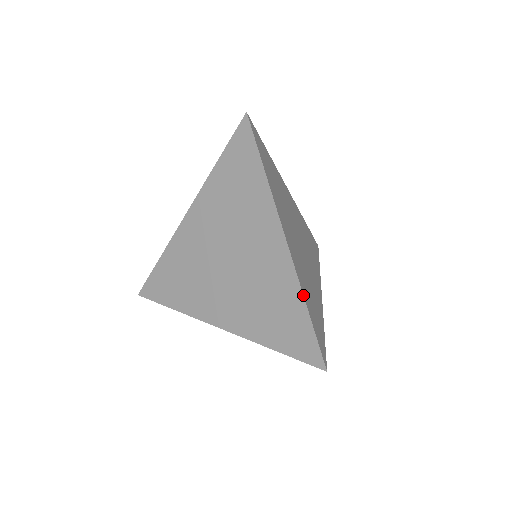
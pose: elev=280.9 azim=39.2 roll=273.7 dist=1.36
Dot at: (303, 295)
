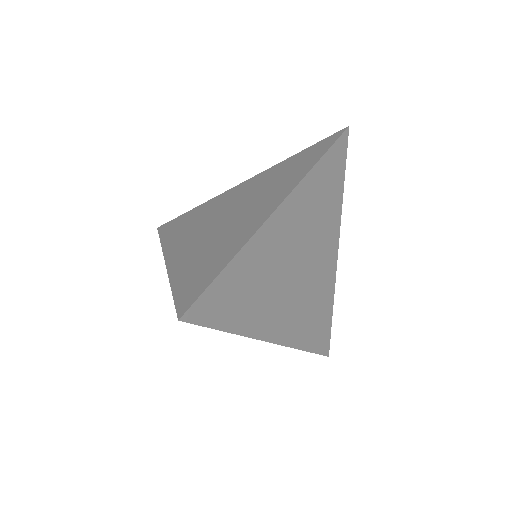
Dot at: (239, 251)
